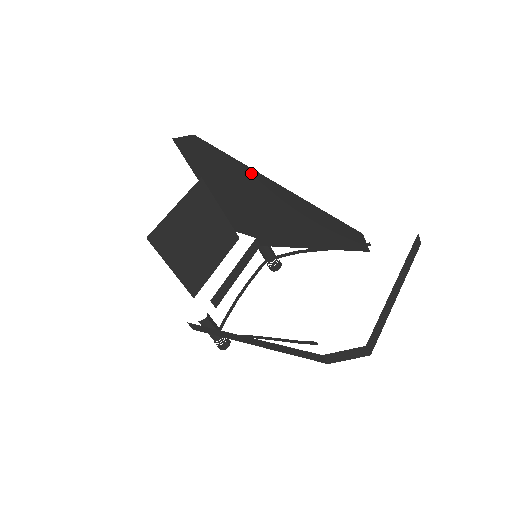
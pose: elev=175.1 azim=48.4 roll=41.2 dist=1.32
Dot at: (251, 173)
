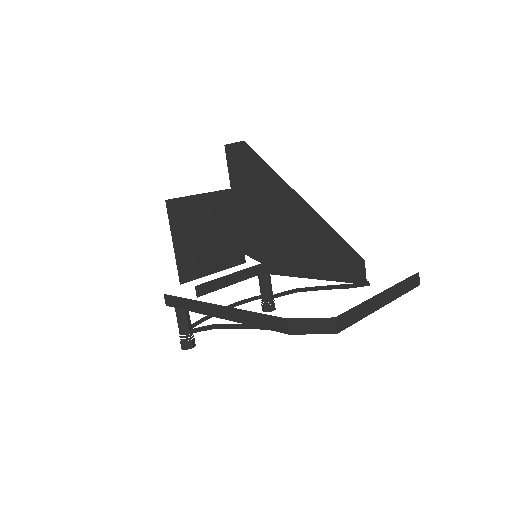
Dot at: (280, 184)
